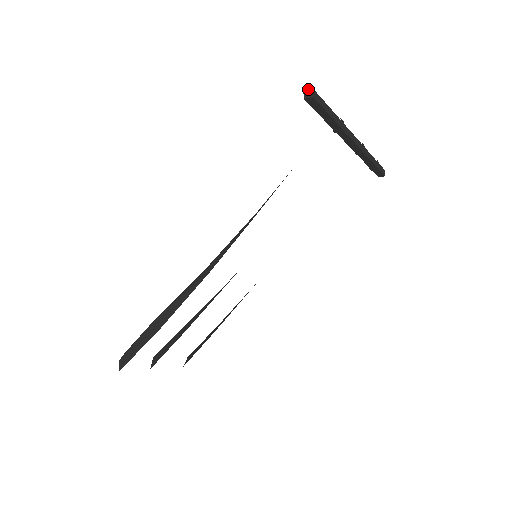
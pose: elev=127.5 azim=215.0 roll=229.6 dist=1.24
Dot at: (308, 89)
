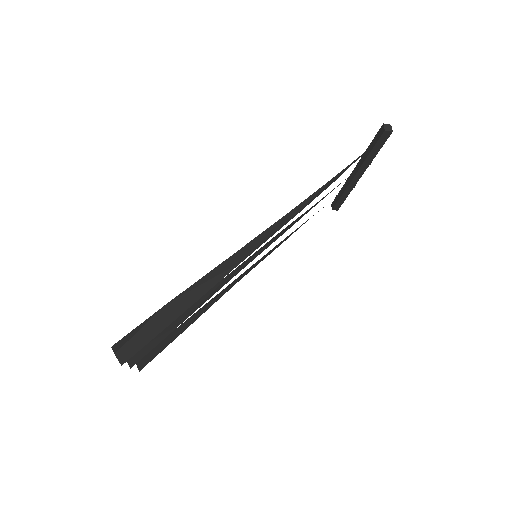
Dot at: (388, 124)
